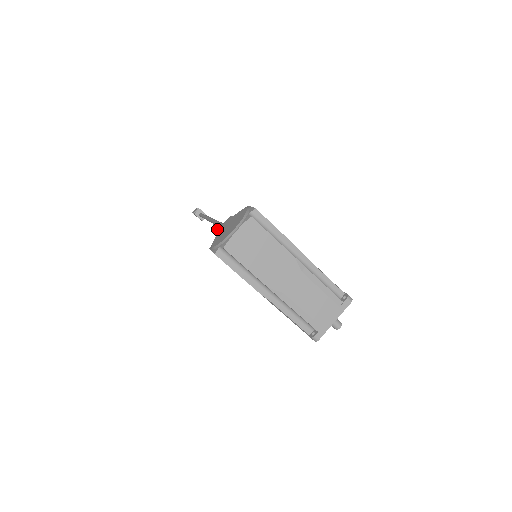
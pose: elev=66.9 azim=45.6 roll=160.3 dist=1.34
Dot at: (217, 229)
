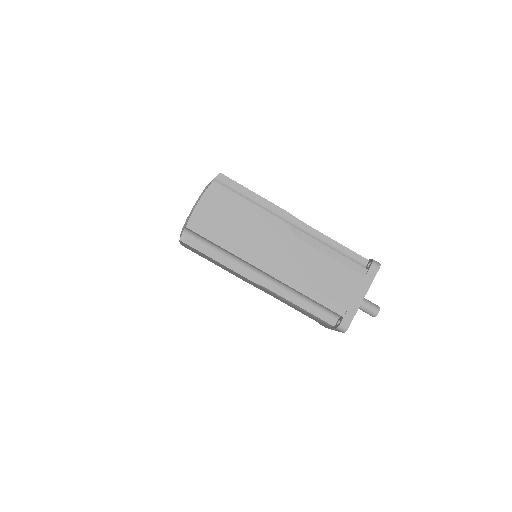
Dot at: occluded
